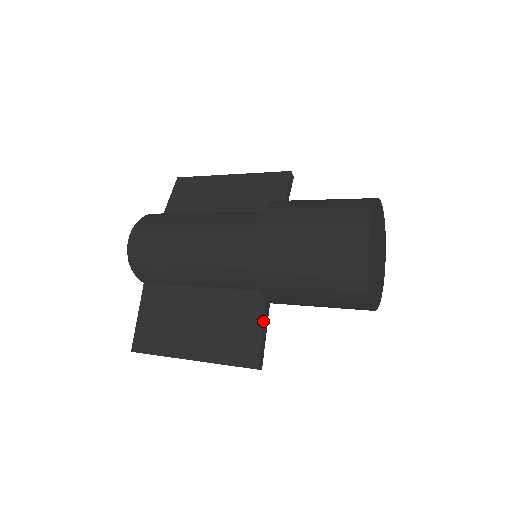
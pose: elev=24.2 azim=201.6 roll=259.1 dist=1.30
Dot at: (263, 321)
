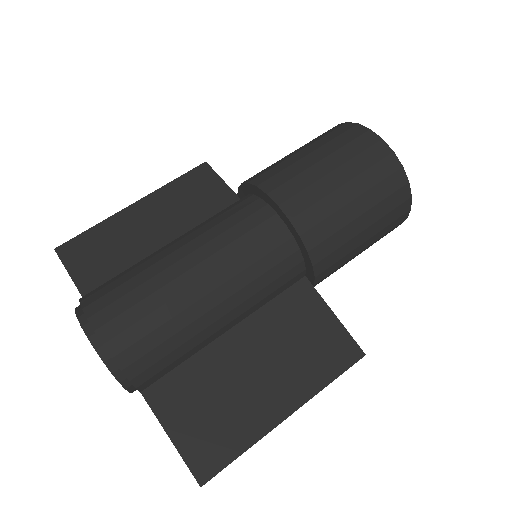
Dot at: (328, 306)
